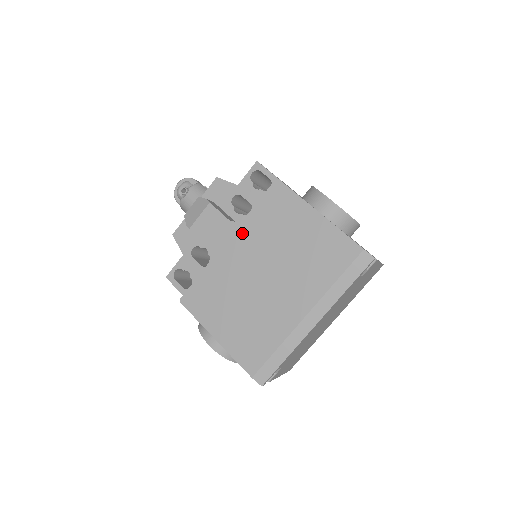
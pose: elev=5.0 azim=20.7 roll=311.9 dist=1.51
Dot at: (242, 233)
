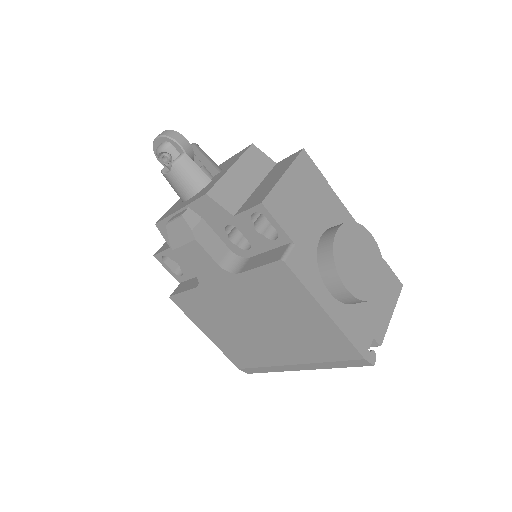
Dot at: (234, 284)
